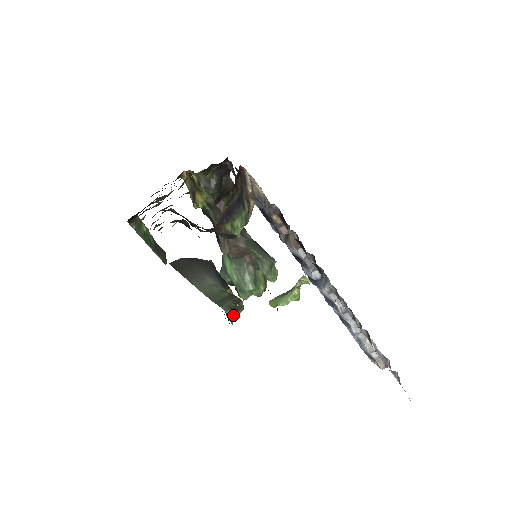
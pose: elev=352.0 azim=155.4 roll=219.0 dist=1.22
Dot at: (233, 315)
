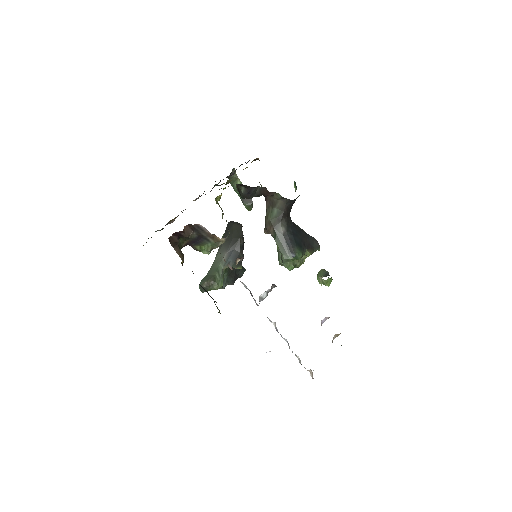
Dot at: (202, 291)
